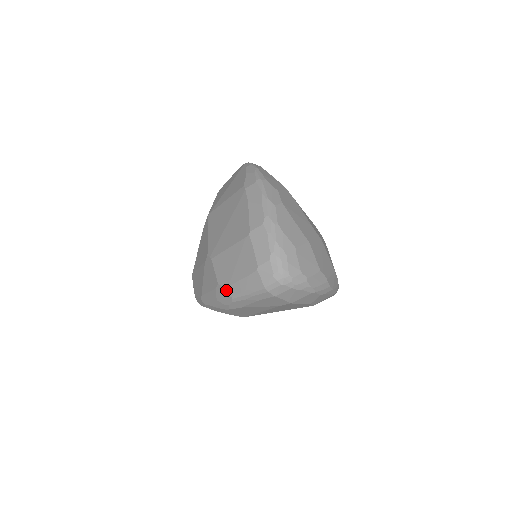
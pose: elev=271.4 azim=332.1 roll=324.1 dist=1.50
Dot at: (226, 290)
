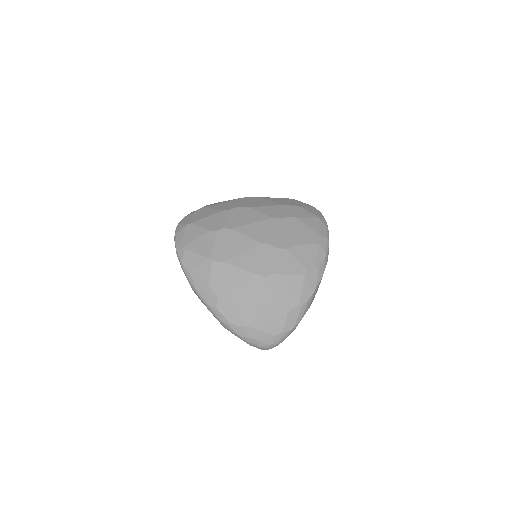
Dot at: occluded
